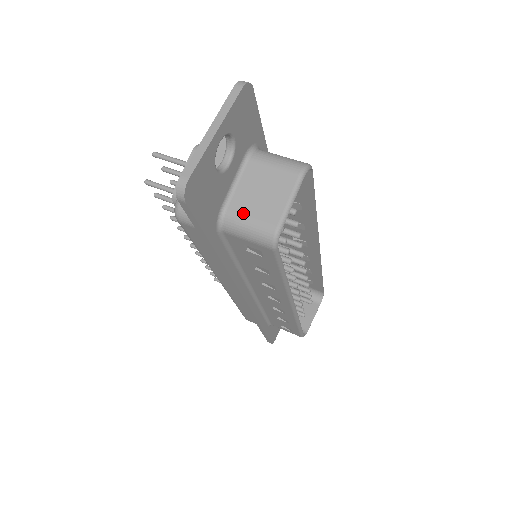
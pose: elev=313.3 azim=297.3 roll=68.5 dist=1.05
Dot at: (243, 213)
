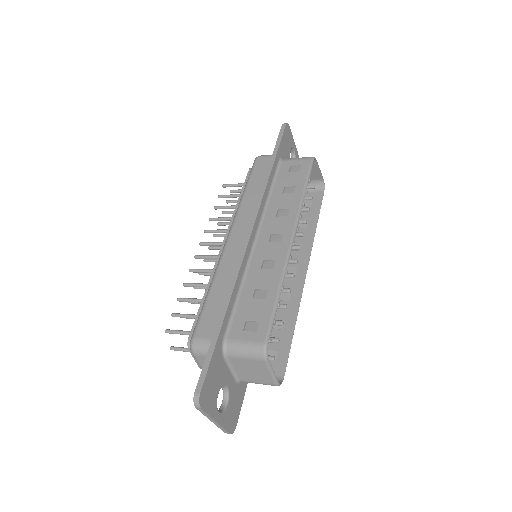
Dot at: occluded
